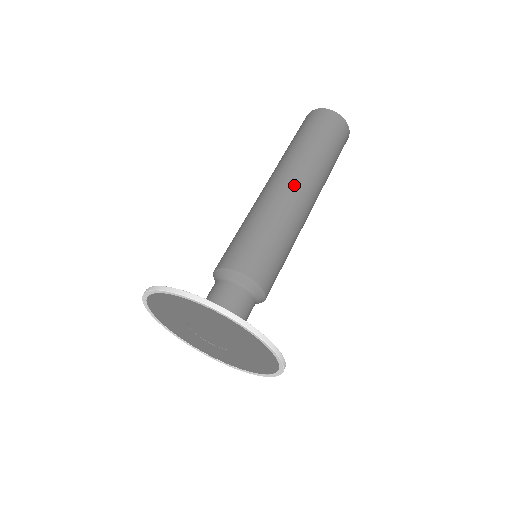
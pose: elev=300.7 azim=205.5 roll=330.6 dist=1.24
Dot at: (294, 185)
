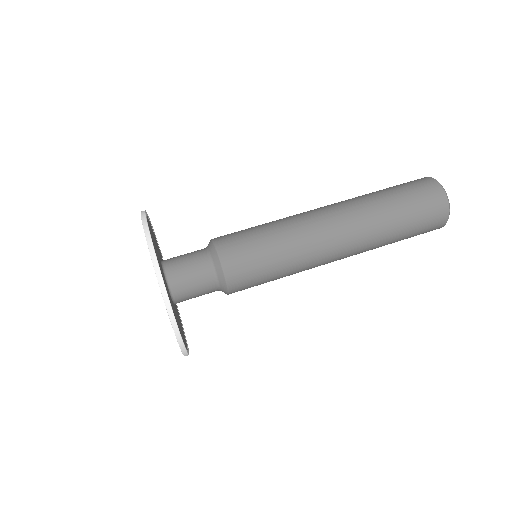
Dot at: (325, 208)
